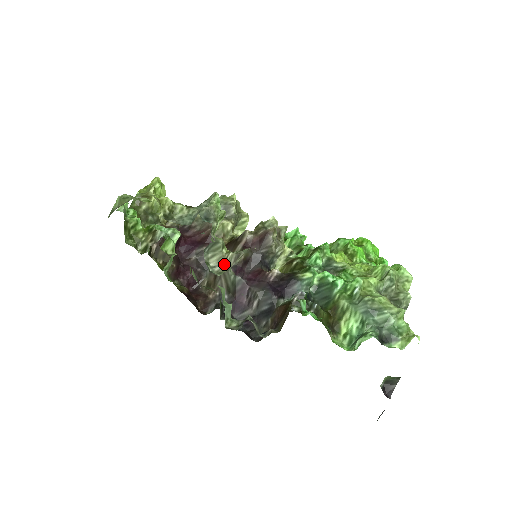
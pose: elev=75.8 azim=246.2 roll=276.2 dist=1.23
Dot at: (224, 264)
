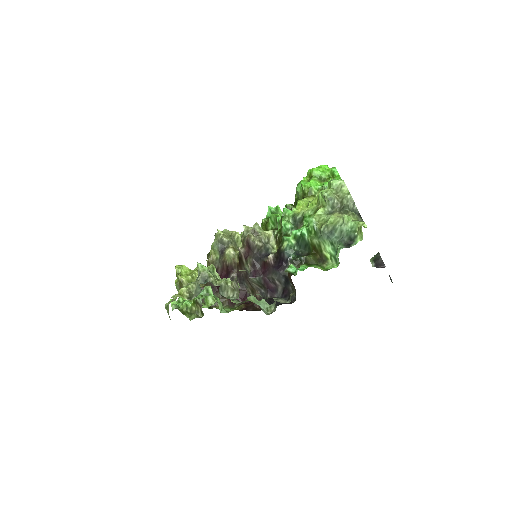
Dot at: (236, 290)
